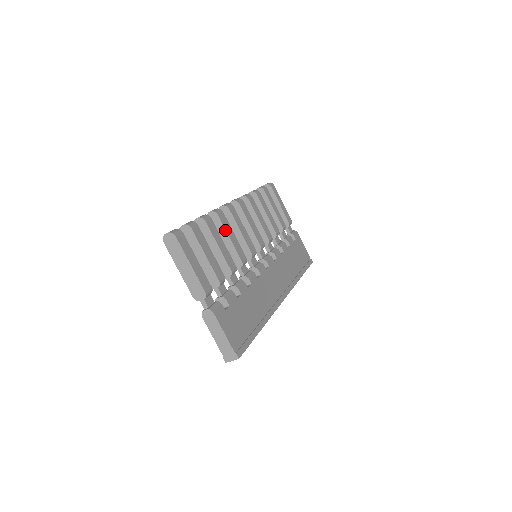
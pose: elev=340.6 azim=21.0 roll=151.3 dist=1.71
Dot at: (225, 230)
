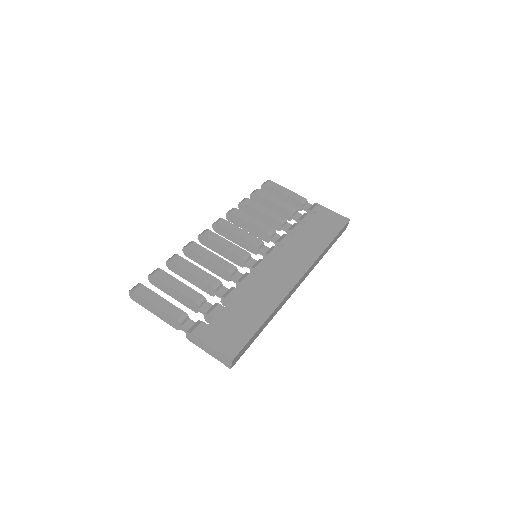
Dot at: (200, 256)
